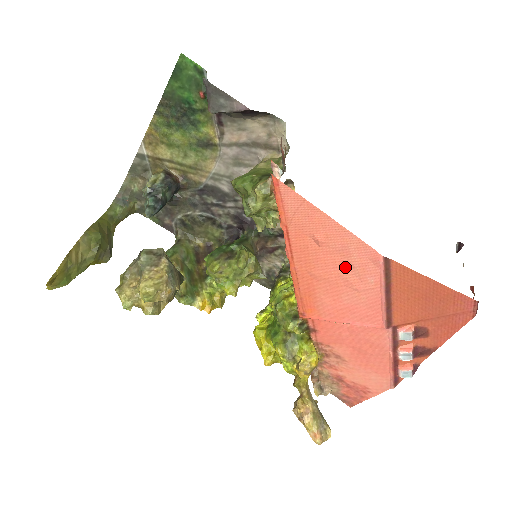
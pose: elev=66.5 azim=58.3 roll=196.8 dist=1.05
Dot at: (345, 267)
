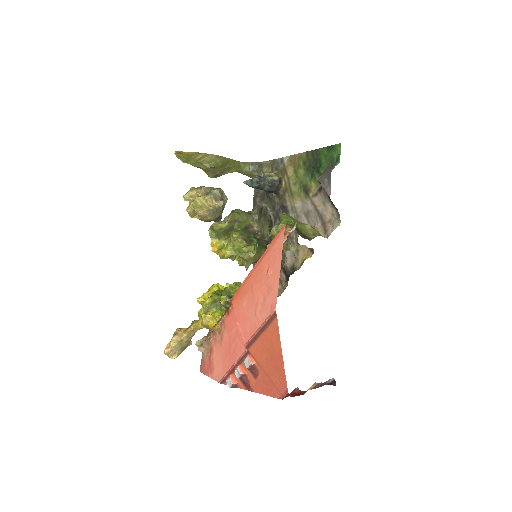
Dot at: (263, 297)
